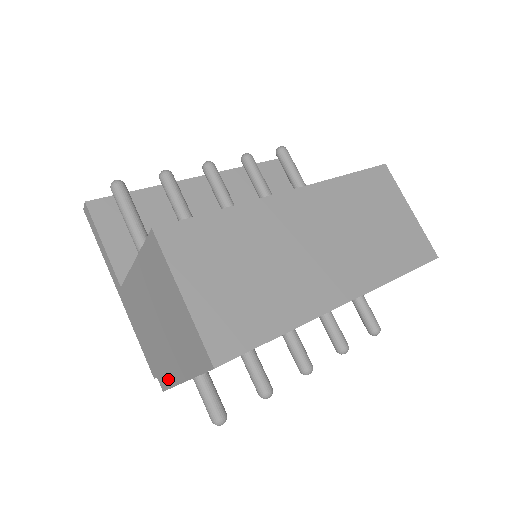
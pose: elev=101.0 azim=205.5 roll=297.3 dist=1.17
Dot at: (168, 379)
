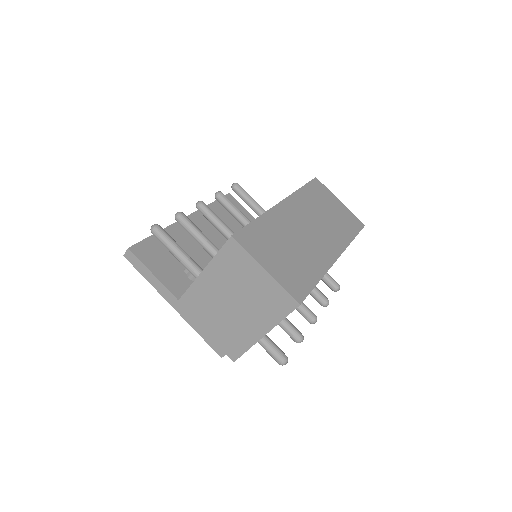
Dot at: (242, 346)
